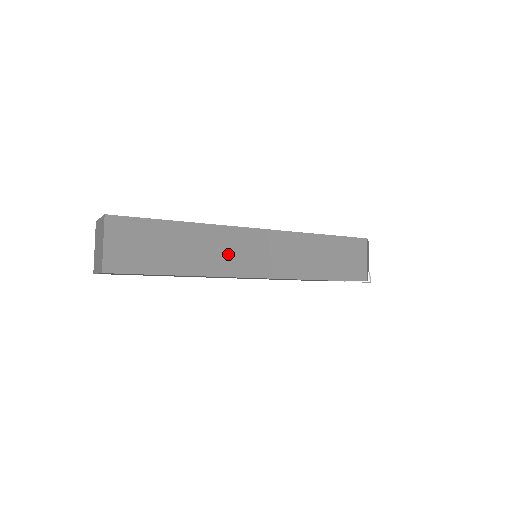
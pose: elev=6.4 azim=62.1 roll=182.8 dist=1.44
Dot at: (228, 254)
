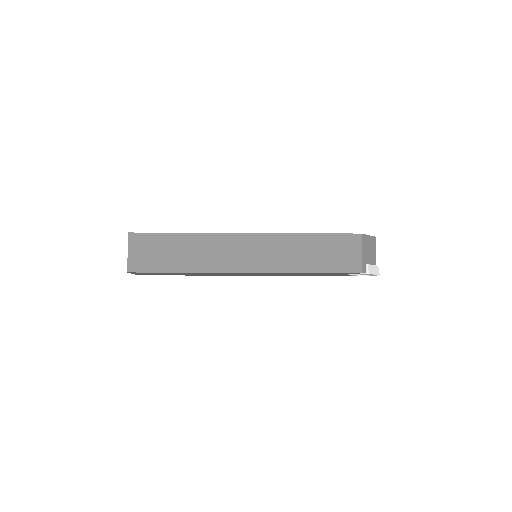
Dot at: (221, 255)
